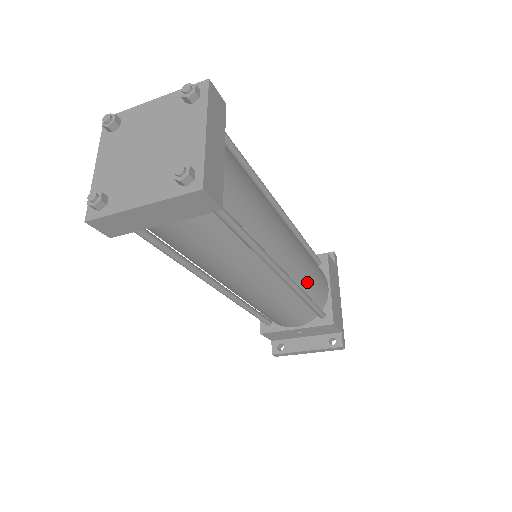
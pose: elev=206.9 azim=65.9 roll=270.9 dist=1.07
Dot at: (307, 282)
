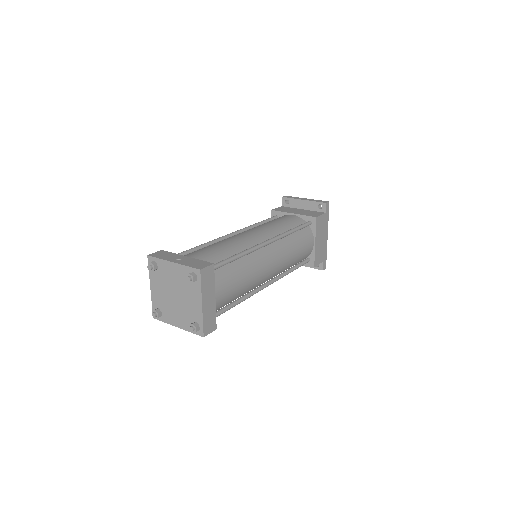
Dot at: (291, 264)
